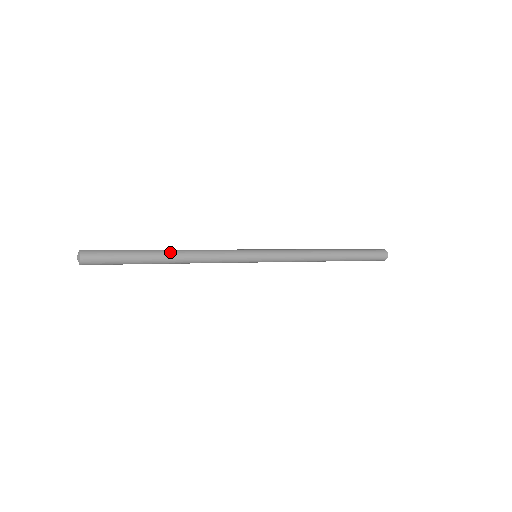
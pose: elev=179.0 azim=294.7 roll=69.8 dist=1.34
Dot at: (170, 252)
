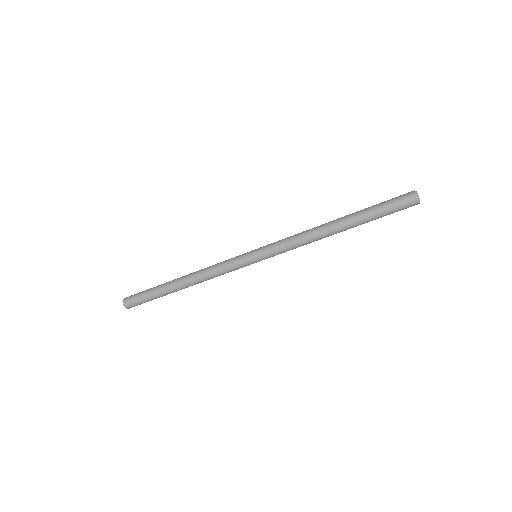
Dot at: occluded
